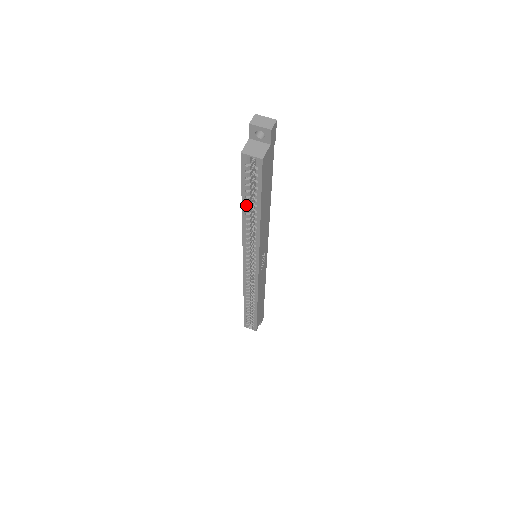
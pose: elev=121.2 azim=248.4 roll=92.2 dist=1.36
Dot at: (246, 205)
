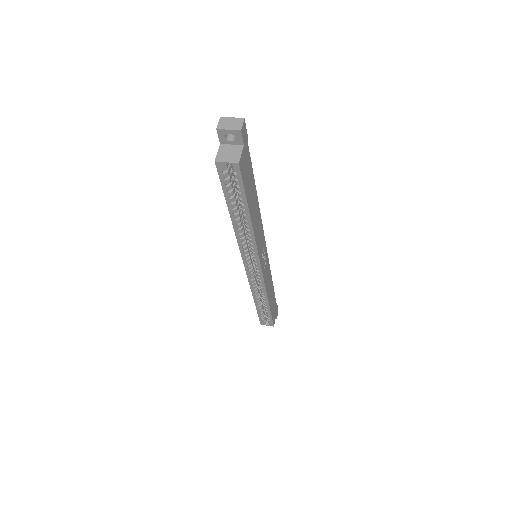
Dot at: (233, 211)
